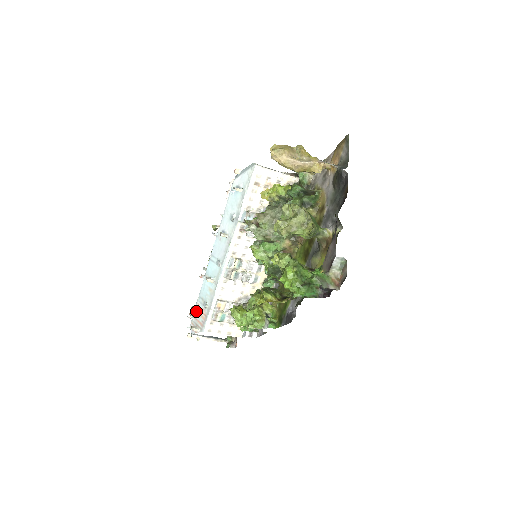
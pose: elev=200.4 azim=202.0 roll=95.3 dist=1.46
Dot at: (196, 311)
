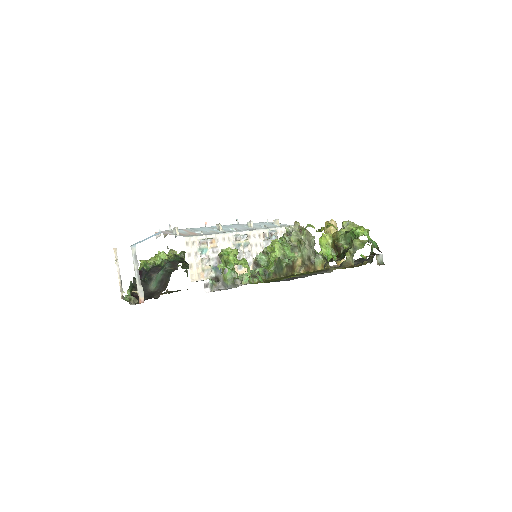
Dot at: (181, 230)
